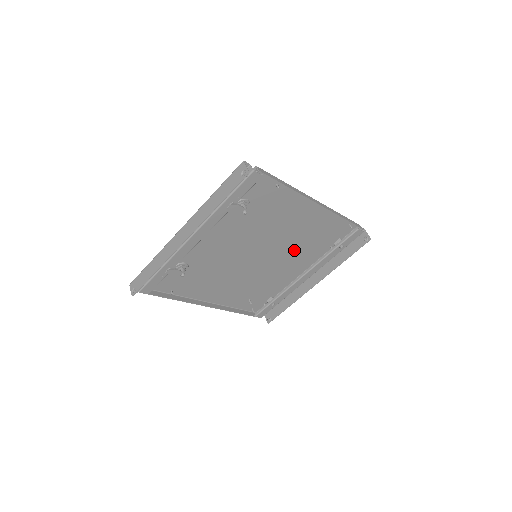
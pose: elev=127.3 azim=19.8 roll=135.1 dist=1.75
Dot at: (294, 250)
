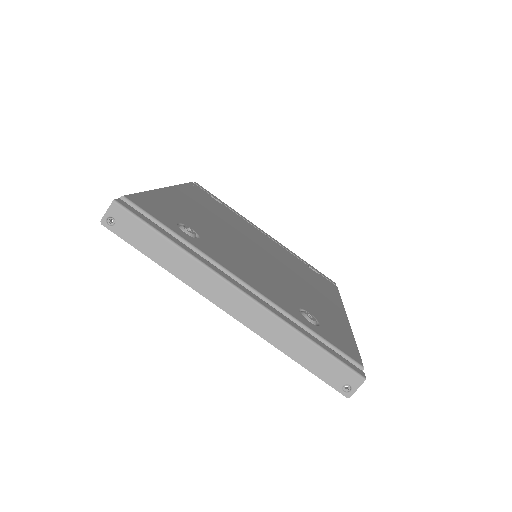
Dot at: (284, 259)
